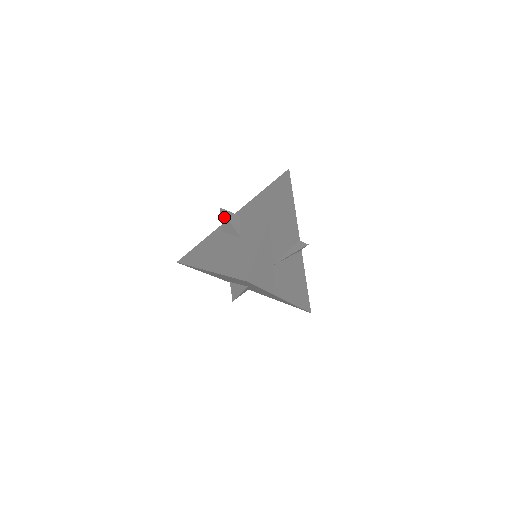
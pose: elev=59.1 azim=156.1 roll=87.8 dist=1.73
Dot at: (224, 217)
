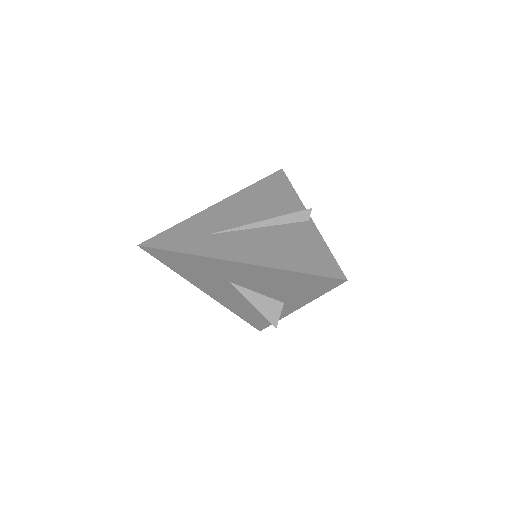
Dot at: occluded
